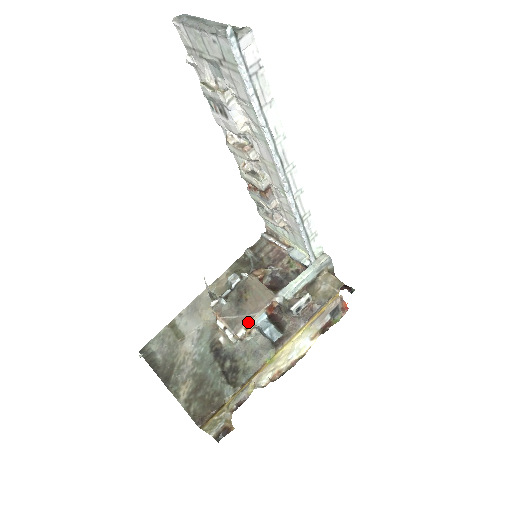
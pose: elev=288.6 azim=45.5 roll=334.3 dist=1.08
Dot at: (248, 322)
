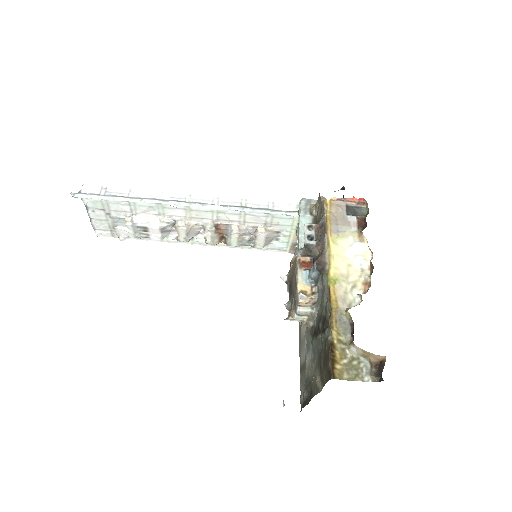
Dot at: (297, 287)
